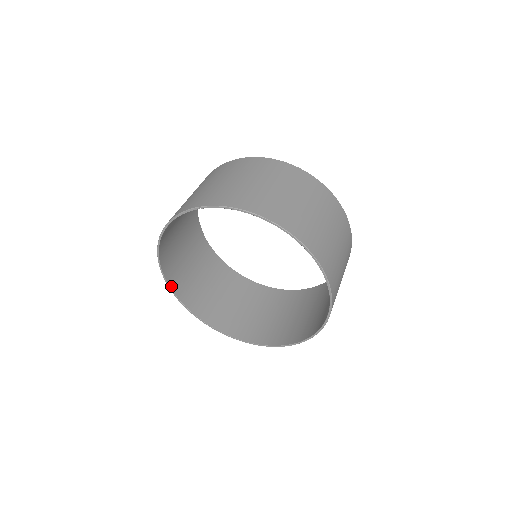
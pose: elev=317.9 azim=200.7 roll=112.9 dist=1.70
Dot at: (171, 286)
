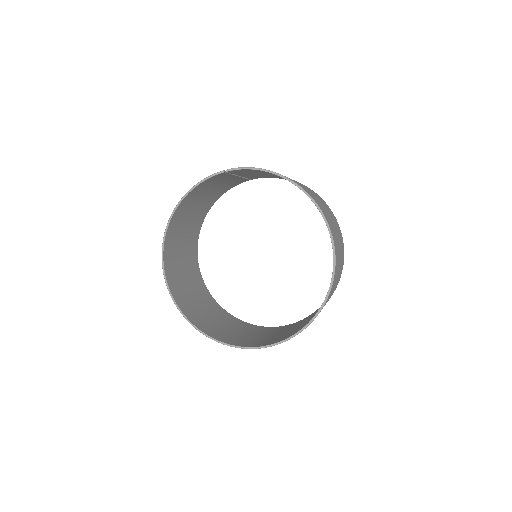
Dot at: (166, 274)
